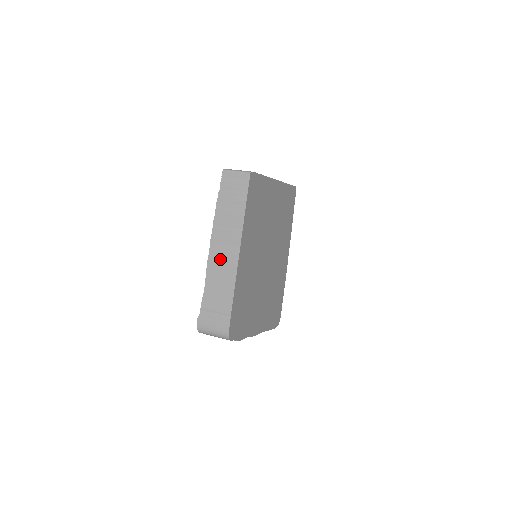
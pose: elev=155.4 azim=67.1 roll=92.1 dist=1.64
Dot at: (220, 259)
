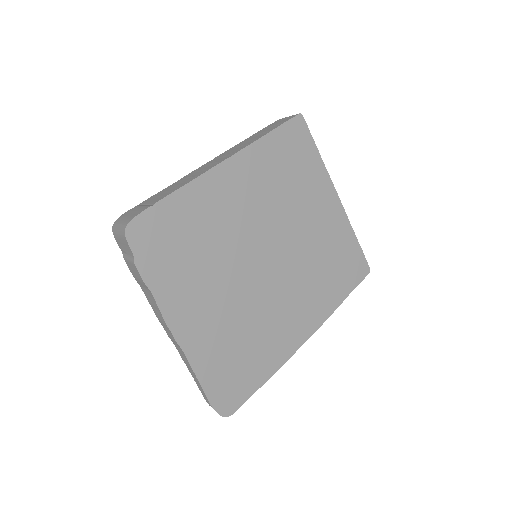
Dot at: (203, 168)
